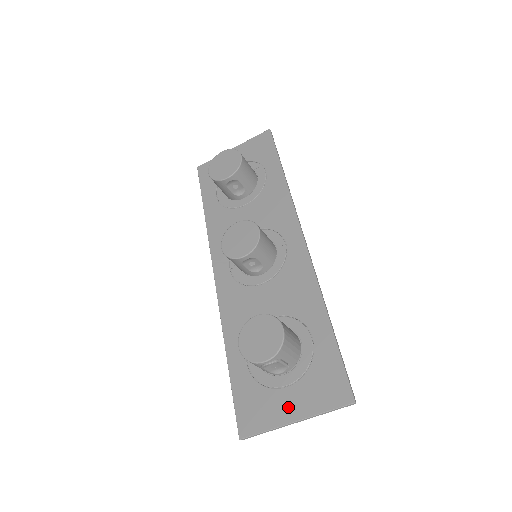
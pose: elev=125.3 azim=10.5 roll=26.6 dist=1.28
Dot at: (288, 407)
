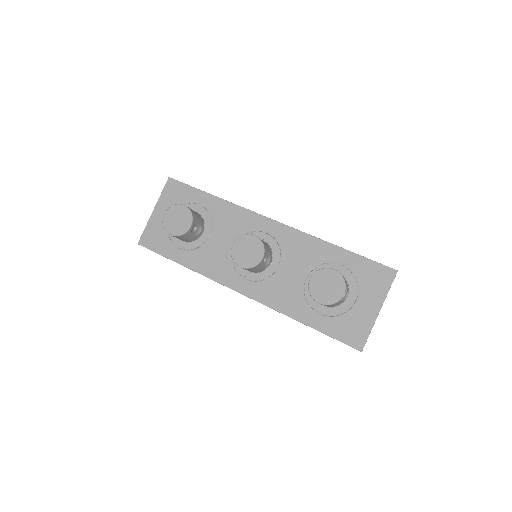
Dot at: (368, 309)
